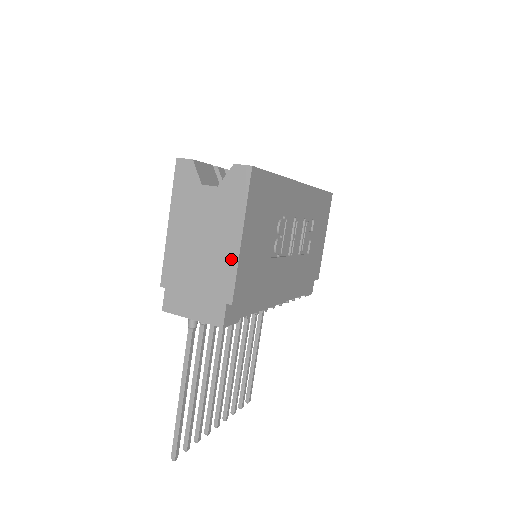
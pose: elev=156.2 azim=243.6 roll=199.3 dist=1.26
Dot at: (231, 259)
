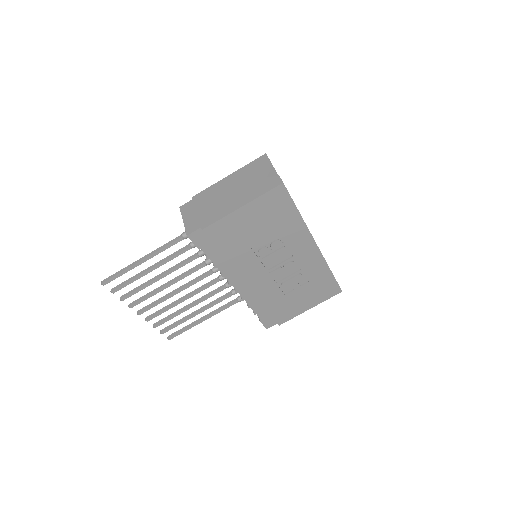
Dot at: (227, 211)
